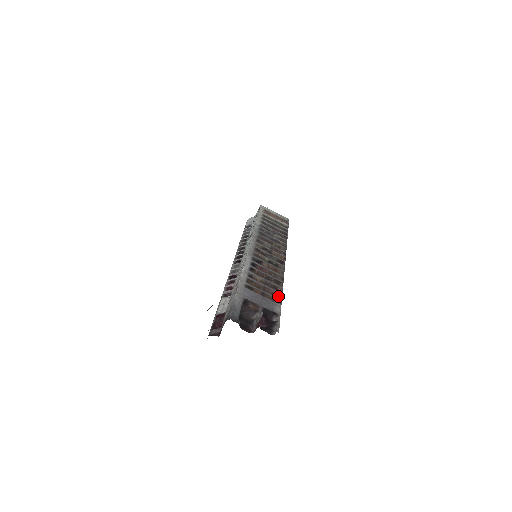
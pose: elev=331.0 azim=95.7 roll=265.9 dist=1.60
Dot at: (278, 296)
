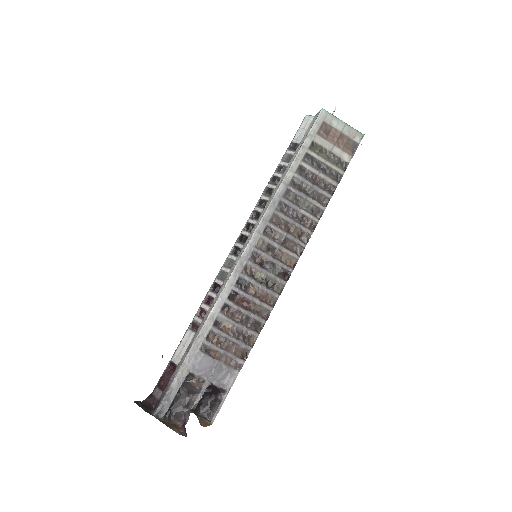
Dot at: (244, 353)
